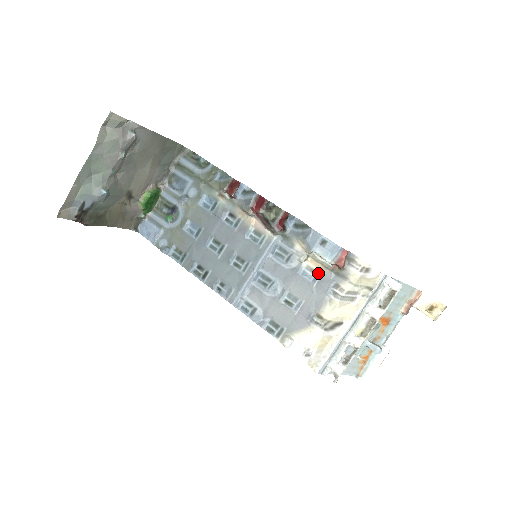
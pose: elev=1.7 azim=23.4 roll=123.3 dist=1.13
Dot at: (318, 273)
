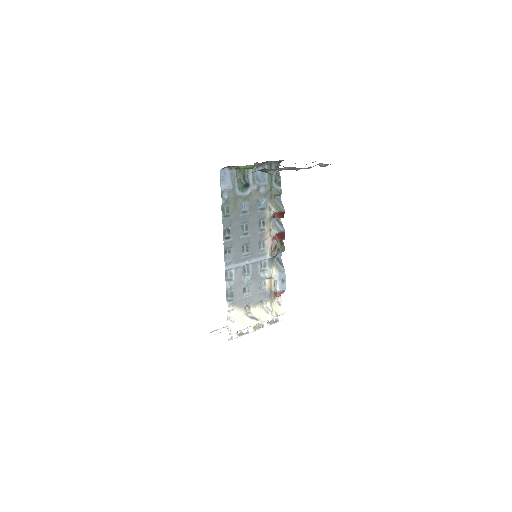
Dot at: (266, 288)
